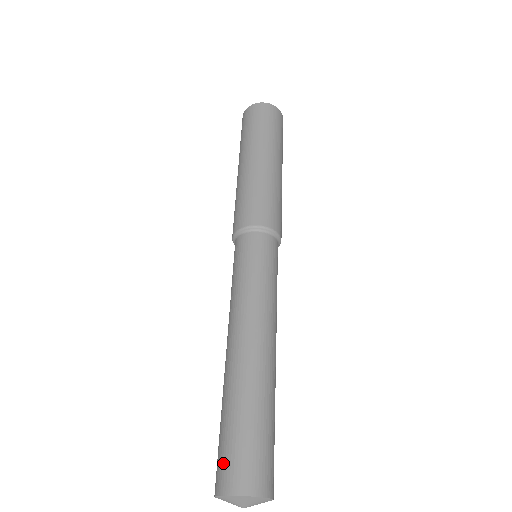
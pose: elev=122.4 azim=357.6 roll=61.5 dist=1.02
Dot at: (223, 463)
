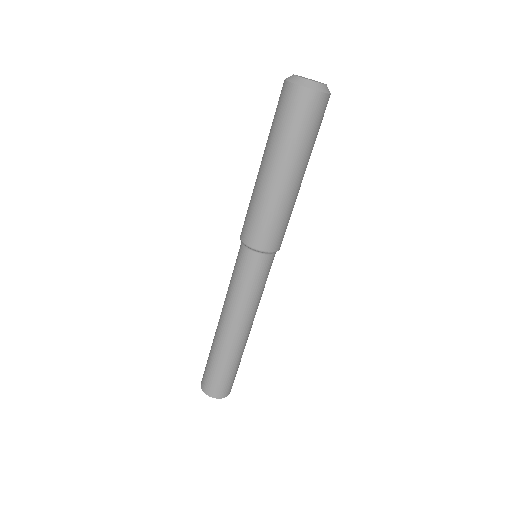
Dot at: (204, 372)
